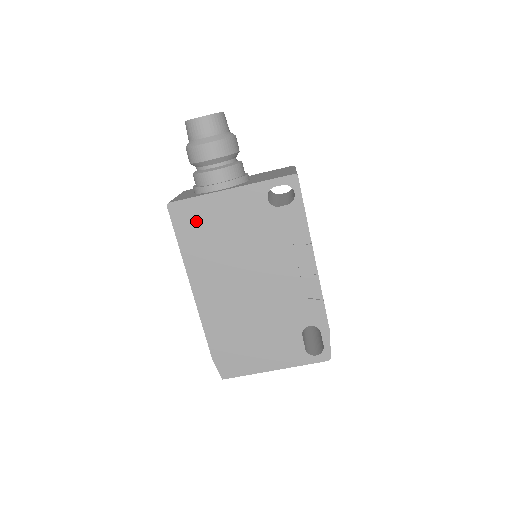
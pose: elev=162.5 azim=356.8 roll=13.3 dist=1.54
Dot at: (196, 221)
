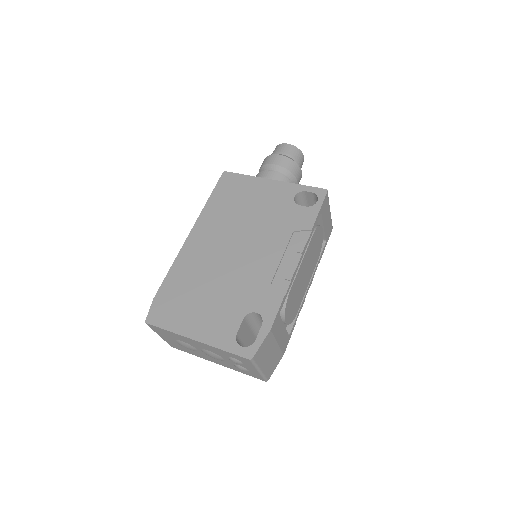
Dot at: (234, 189)
